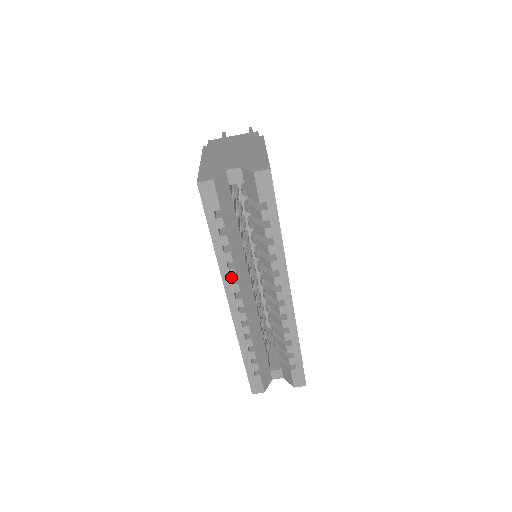
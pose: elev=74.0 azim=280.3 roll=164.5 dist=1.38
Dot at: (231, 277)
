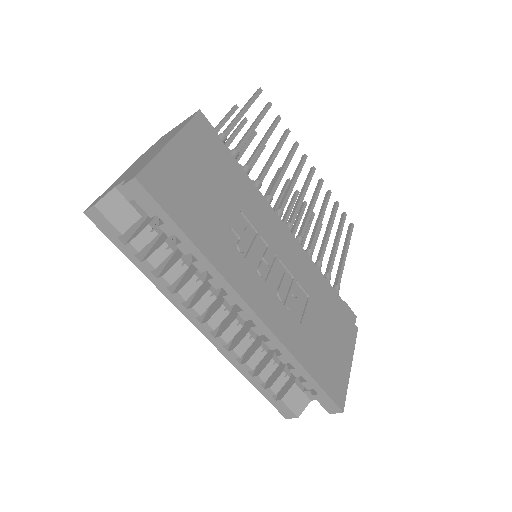
Dot at: (181, 302)
